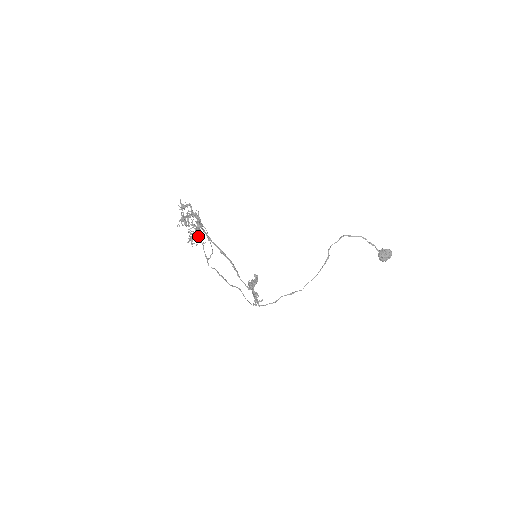
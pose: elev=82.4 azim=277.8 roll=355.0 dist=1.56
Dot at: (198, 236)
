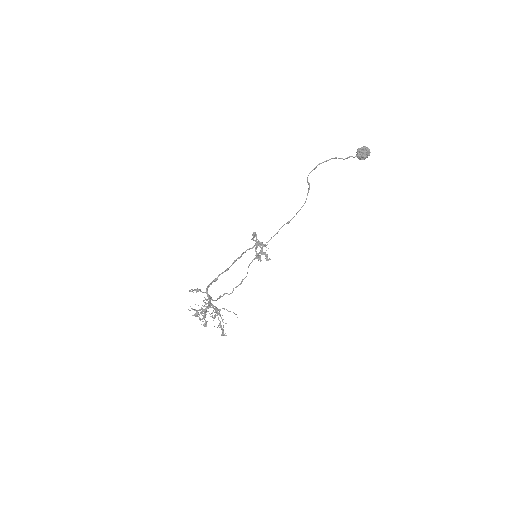
Dot at: occluded
